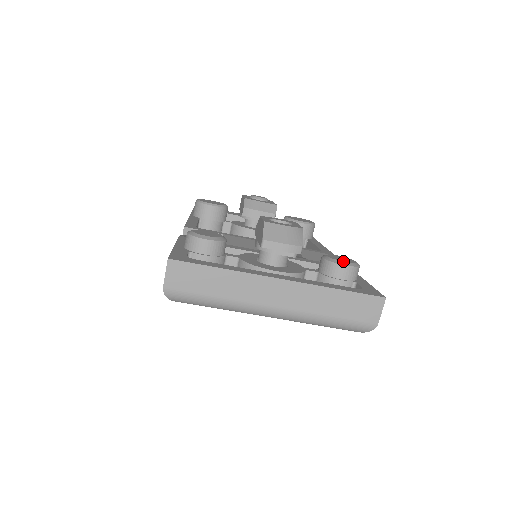
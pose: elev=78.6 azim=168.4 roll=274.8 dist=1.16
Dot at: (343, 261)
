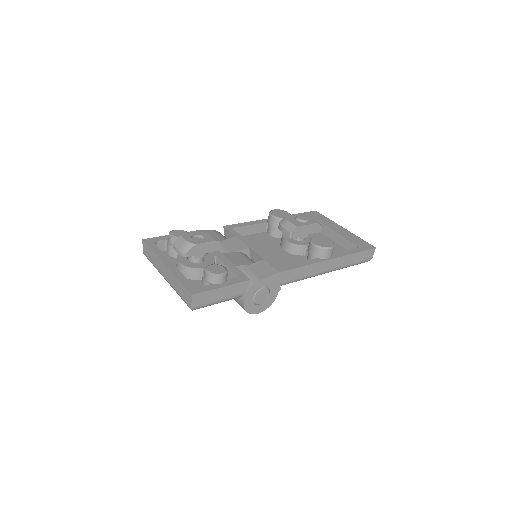
Dot at: (208, 270)
